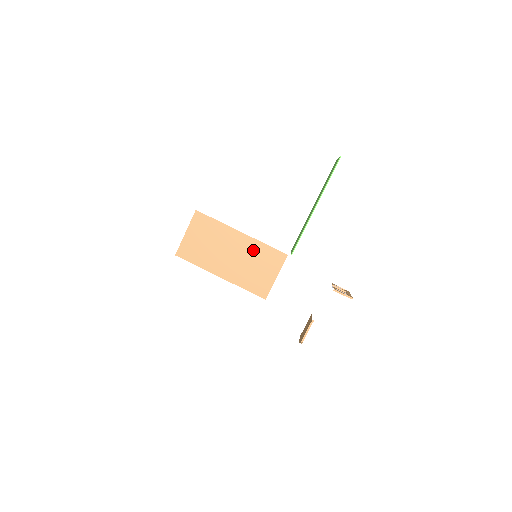
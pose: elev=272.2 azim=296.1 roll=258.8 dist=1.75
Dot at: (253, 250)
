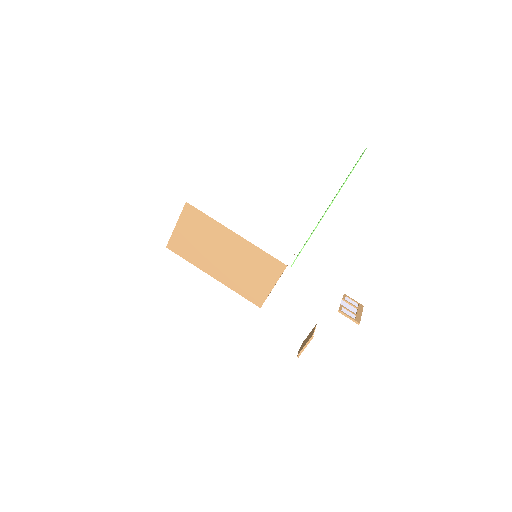
Dot at: (248, 254)
